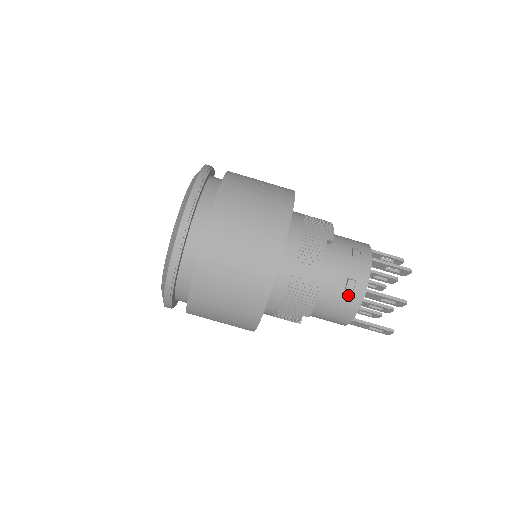
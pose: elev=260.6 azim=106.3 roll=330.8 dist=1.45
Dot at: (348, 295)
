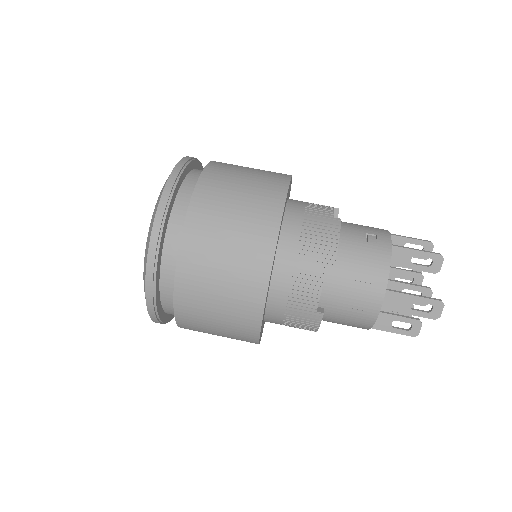
Dot at: (372, 247)
